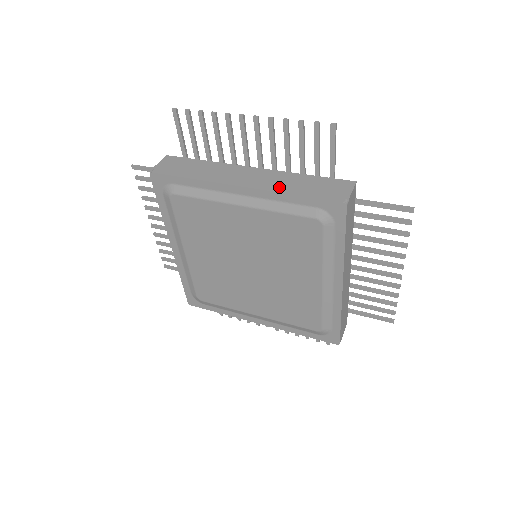
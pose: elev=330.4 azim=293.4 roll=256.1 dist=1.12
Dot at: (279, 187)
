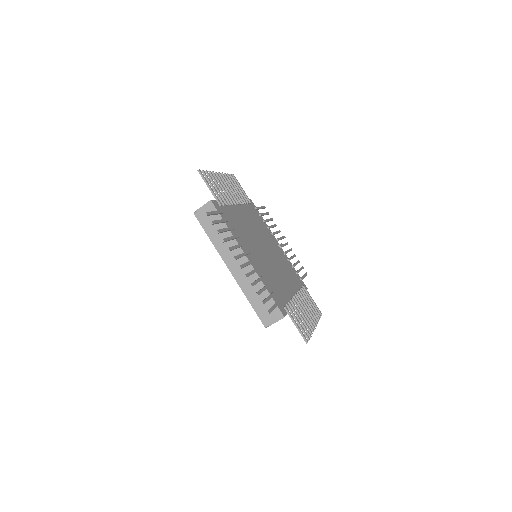
Dot at: (246, 289)
